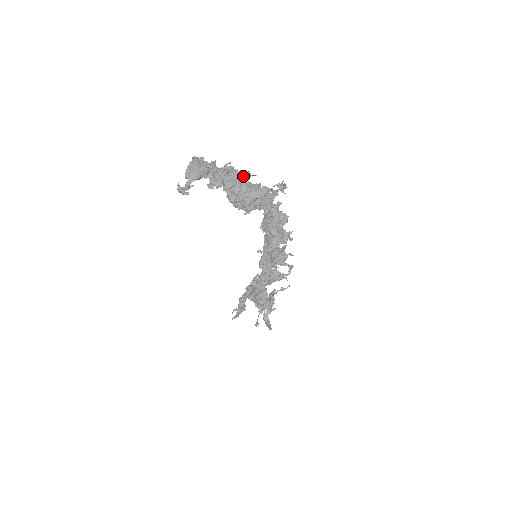
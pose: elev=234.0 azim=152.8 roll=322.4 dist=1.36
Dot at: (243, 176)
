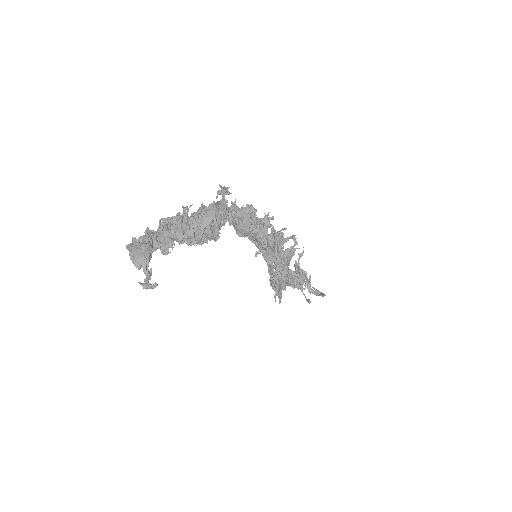
Dot at: (183, 216)
